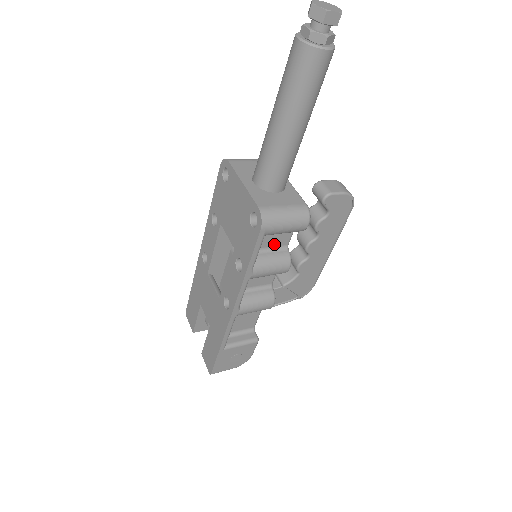
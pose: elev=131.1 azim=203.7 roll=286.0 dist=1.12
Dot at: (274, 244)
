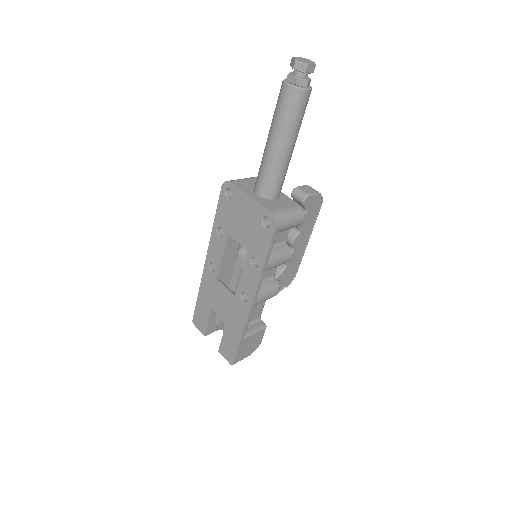
Dot at: (277, 241)
